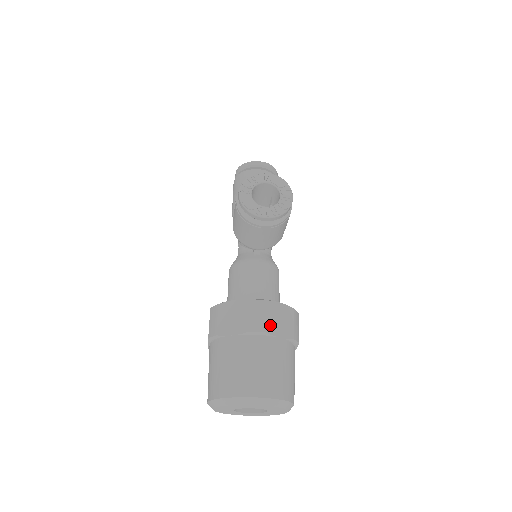
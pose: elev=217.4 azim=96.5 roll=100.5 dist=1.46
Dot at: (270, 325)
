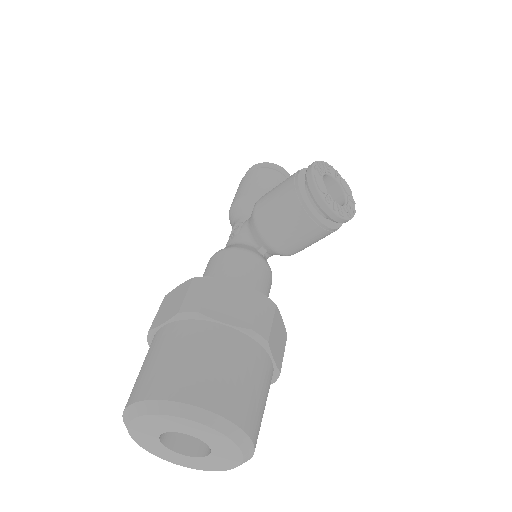
Dot at: (272, 337)
